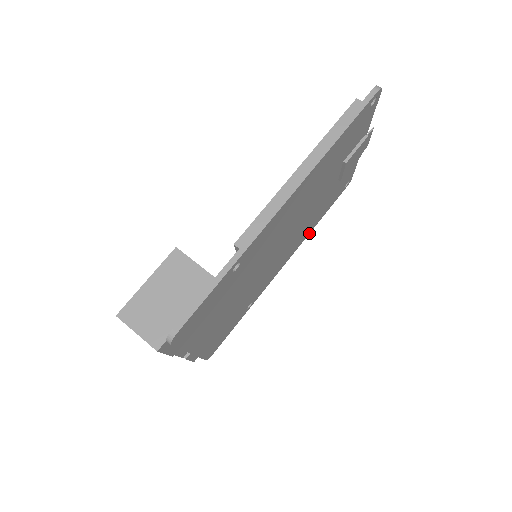
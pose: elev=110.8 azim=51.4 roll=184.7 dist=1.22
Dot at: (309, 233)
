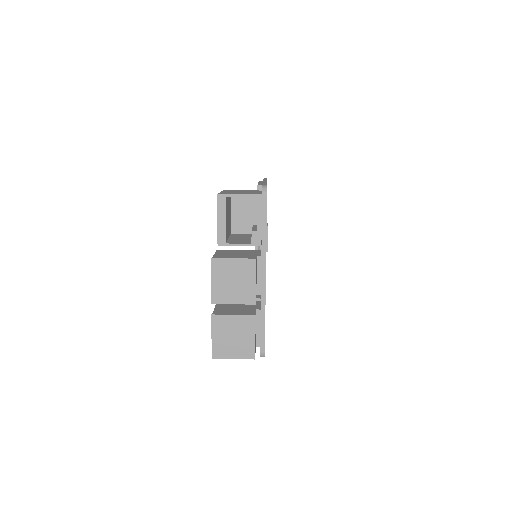
Dot at: occluded
